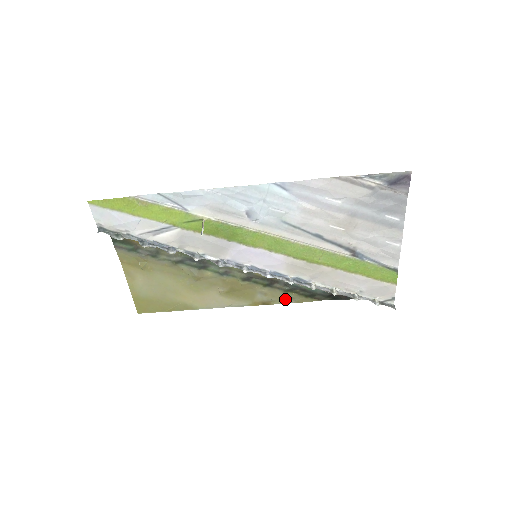
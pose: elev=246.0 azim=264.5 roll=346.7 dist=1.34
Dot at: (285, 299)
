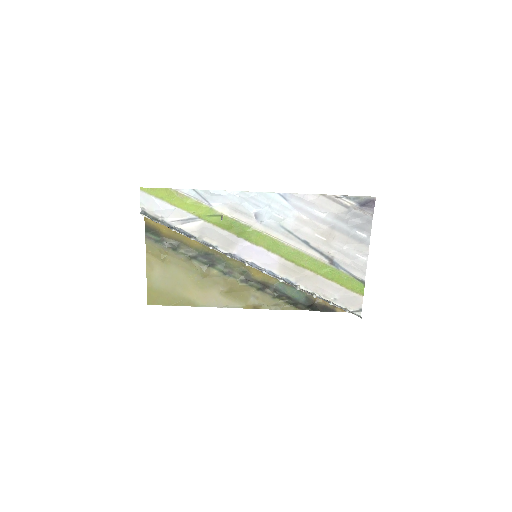
Dot at: (273, 305)
